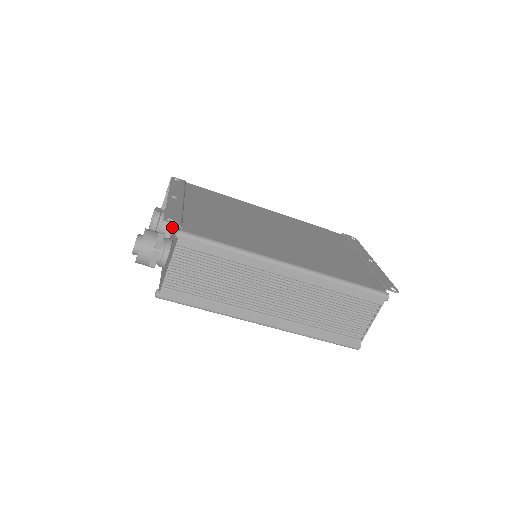
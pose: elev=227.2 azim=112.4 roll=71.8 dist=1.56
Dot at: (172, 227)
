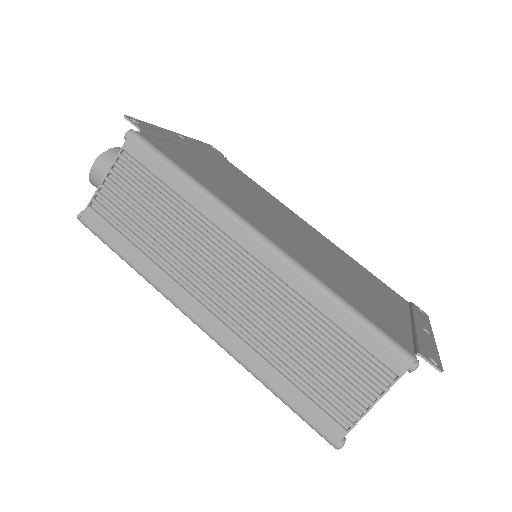
Dot at: occluded
